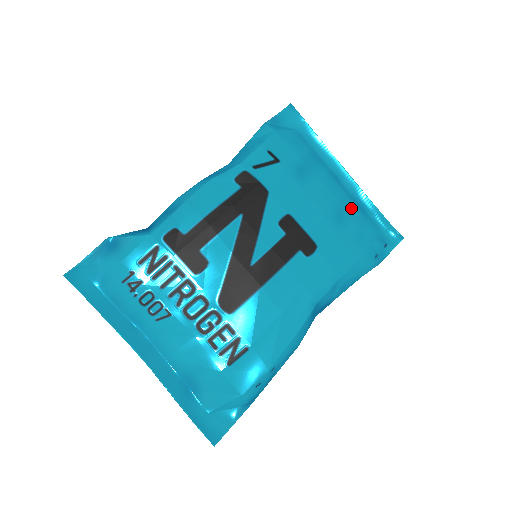
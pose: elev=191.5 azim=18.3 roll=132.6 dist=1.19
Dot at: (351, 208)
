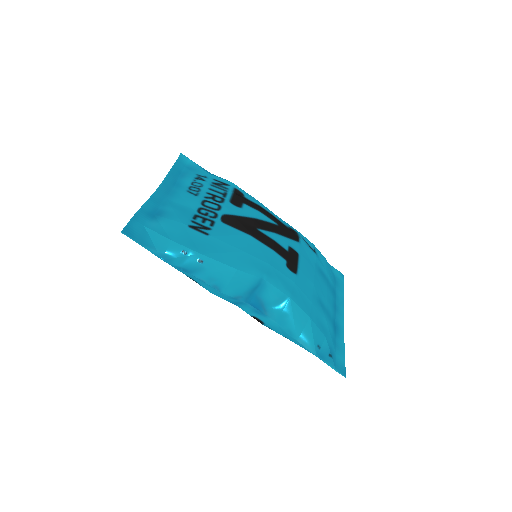
Dot at: (330, 316)
